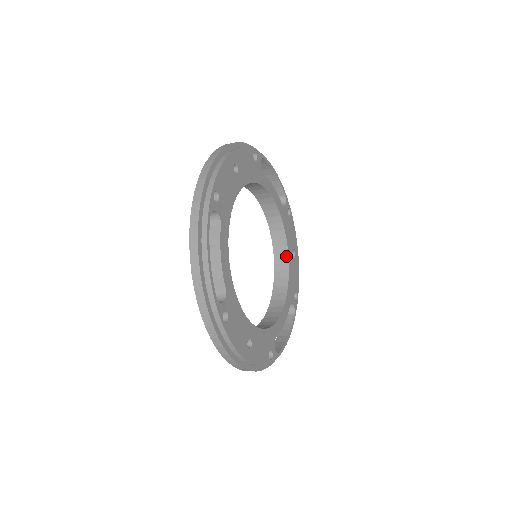
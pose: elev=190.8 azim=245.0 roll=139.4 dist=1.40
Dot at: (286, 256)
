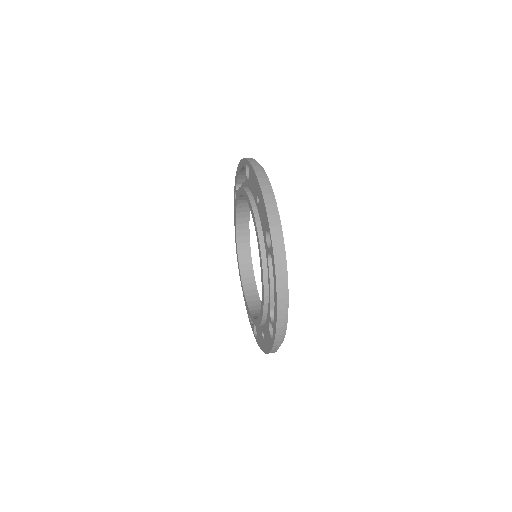
Dot at: (248, 237)
